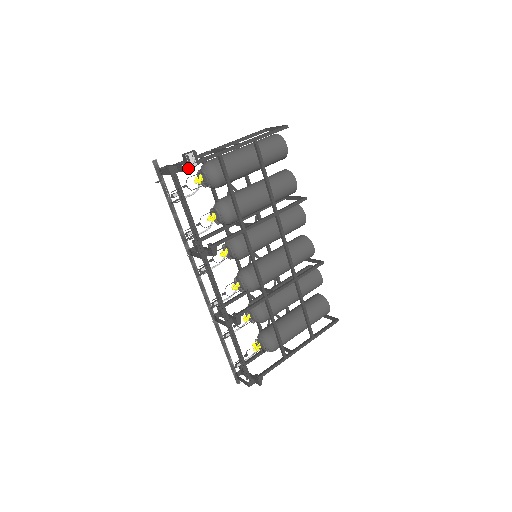
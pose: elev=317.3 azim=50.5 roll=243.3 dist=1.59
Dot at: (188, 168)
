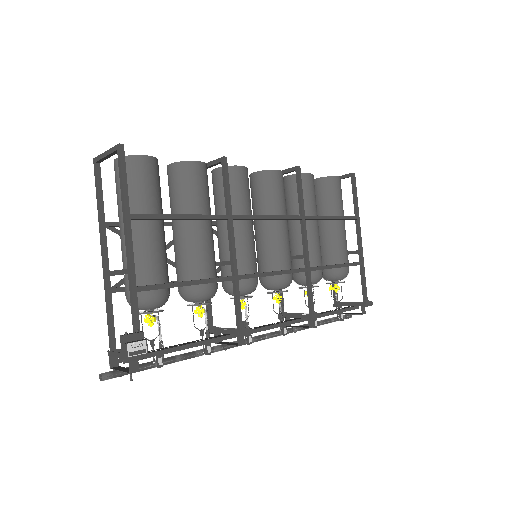
Dot at: occluded
